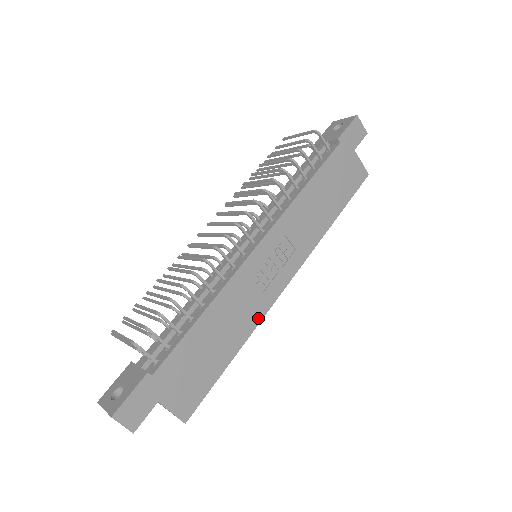
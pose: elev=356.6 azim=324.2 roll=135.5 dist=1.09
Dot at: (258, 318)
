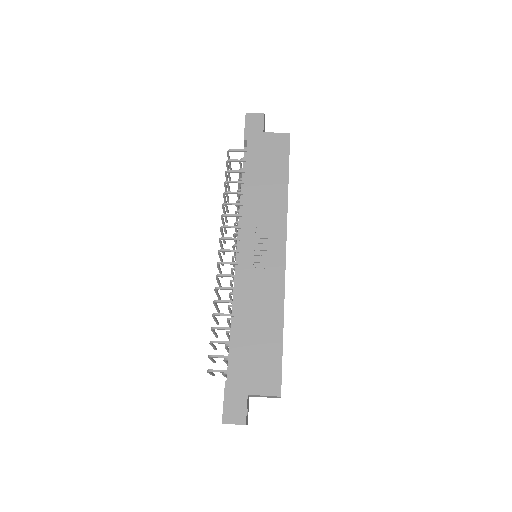
Dot at: (280, 292)
